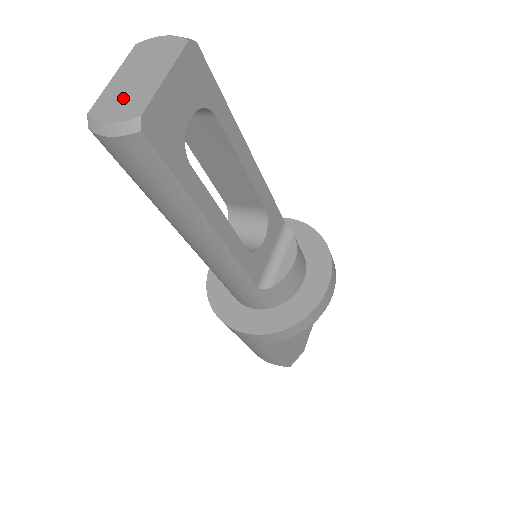
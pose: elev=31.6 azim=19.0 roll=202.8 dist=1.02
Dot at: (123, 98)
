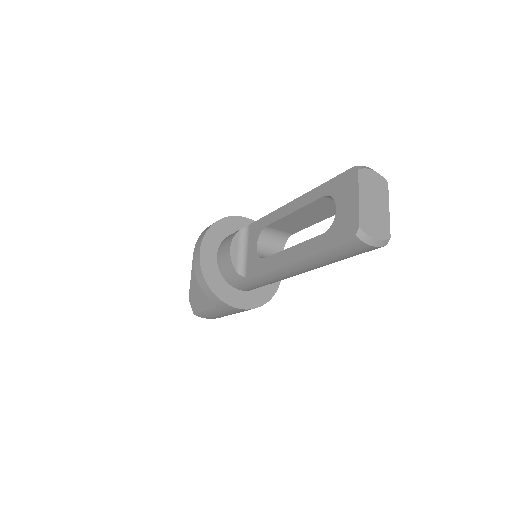
Dot at: (375, 220)
